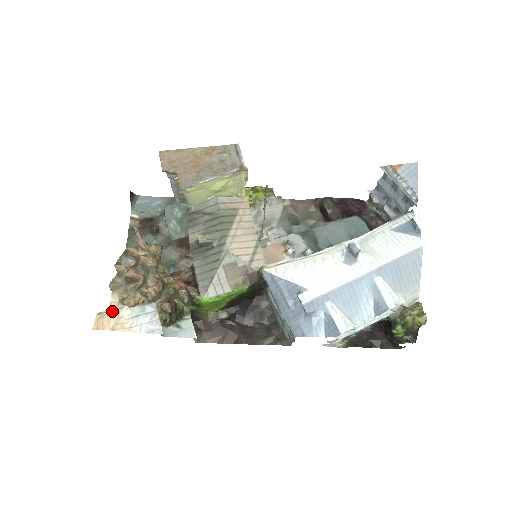
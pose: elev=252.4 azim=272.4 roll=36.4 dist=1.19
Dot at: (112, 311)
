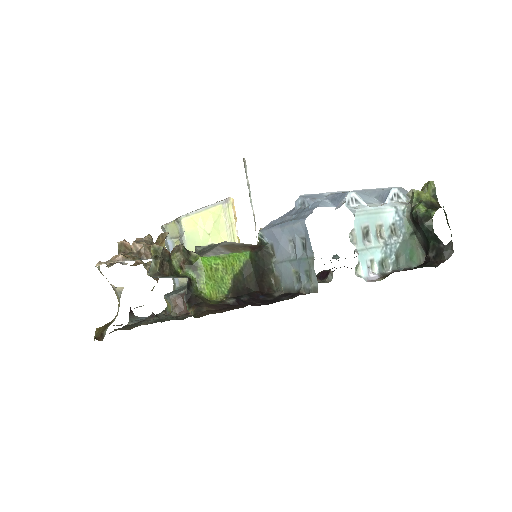
Dot at: (96, 265)
